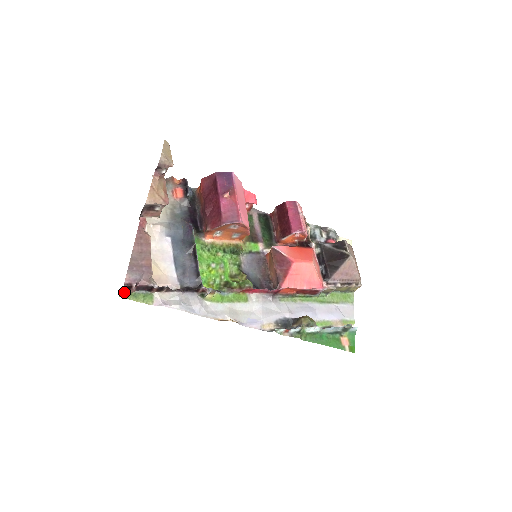
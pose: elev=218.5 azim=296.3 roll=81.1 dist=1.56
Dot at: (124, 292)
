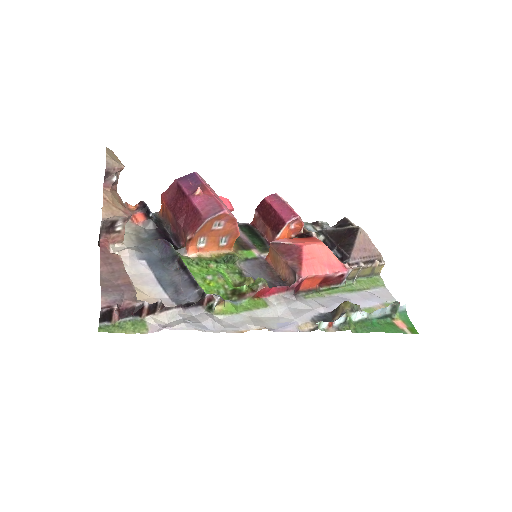
Dot at: (103, 325)
